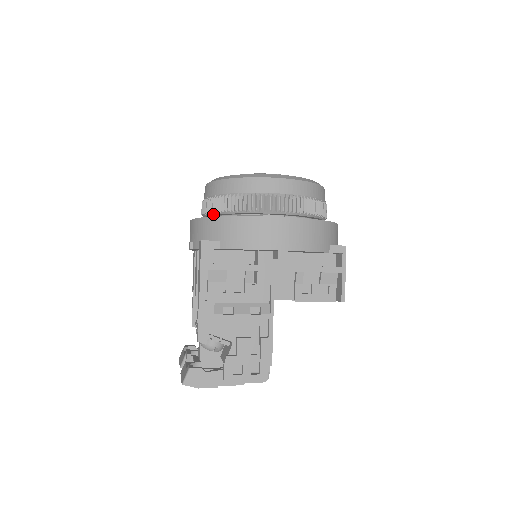
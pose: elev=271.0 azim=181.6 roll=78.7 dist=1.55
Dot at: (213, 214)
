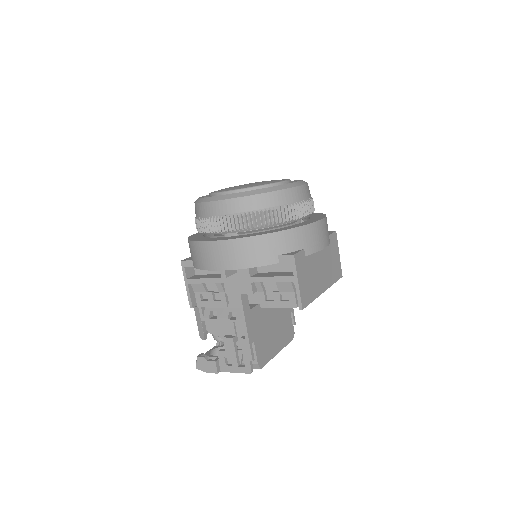
Dot at: occluded
